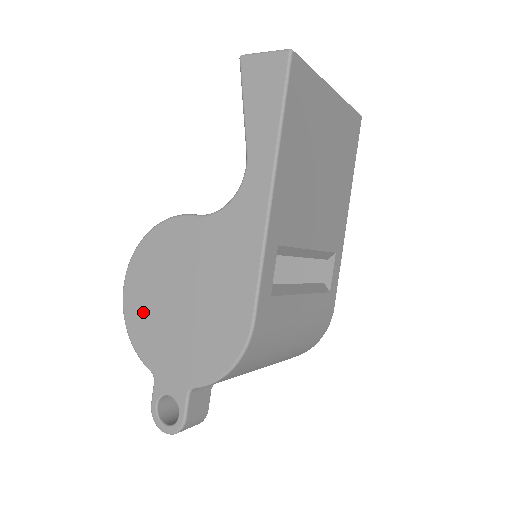
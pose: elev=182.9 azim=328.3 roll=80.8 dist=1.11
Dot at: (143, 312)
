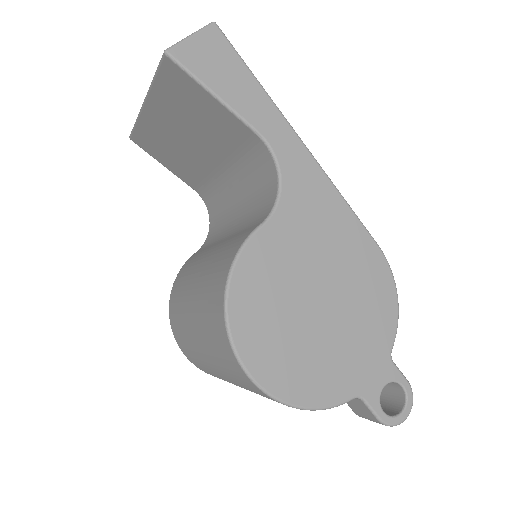
Dot at: (298, 367)
